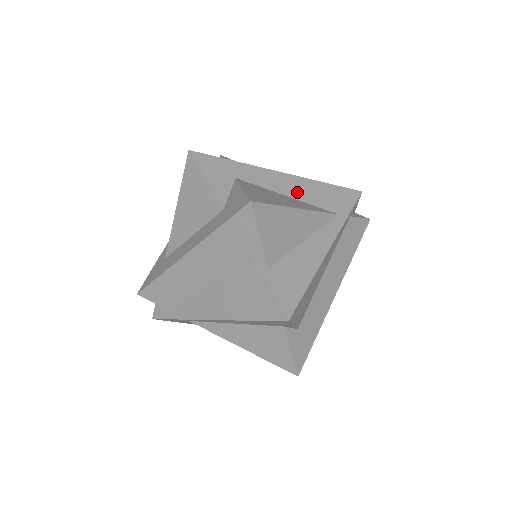
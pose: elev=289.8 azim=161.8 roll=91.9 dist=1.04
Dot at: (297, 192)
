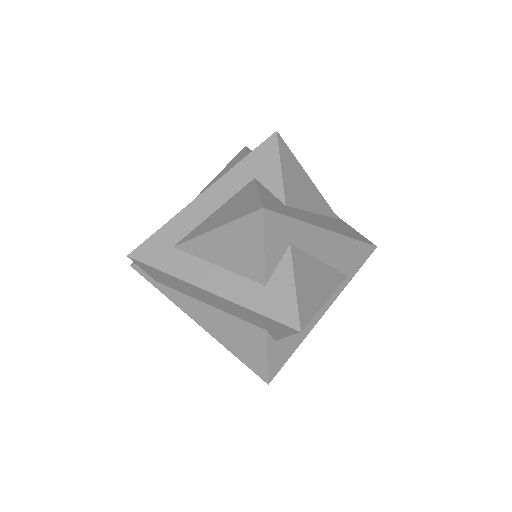
Dot at: (331, 255)
